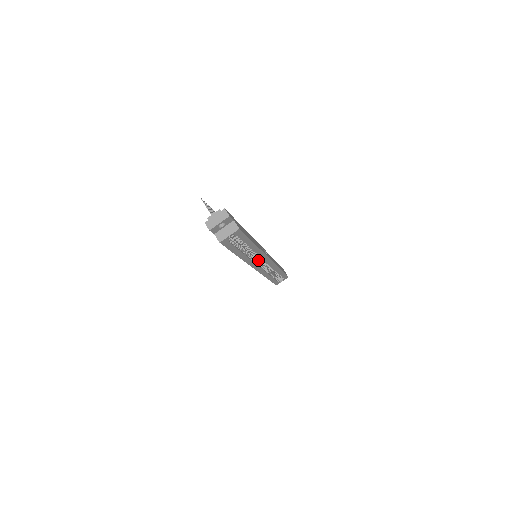
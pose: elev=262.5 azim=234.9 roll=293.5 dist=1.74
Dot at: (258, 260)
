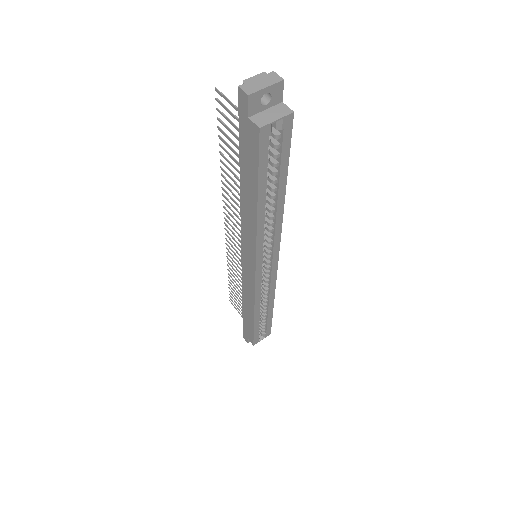
Dot at: occluded
